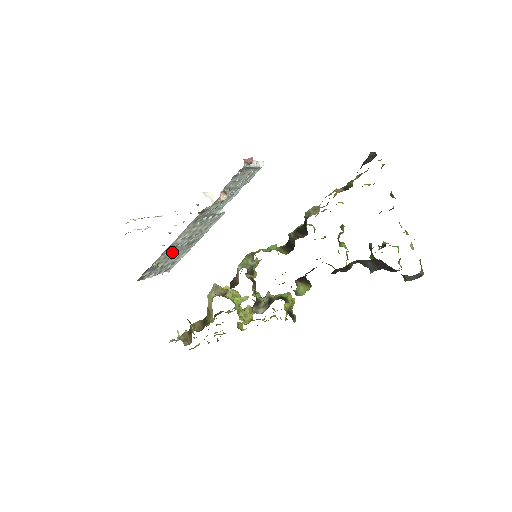
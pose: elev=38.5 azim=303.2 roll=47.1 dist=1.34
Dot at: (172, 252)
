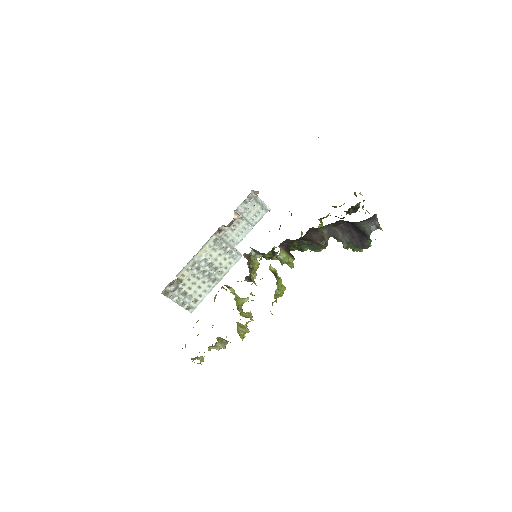
Dot at: (195, 276)
